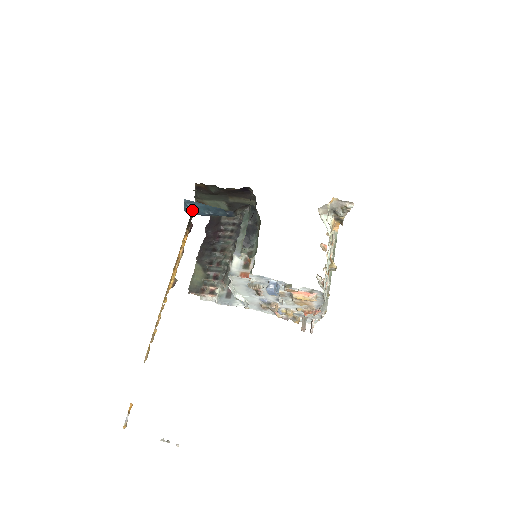
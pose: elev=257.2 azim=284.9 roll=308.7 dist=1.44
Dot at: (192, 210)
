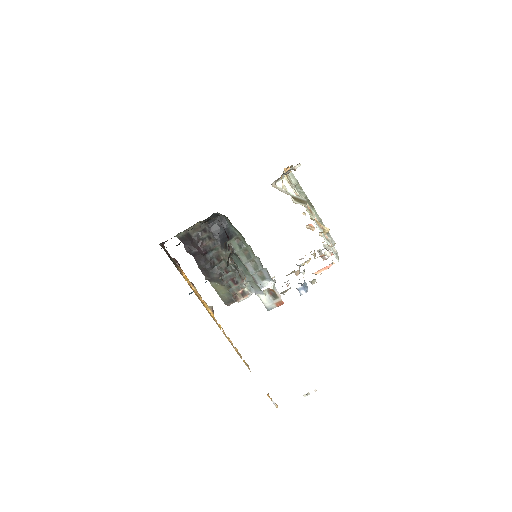
Dot at: occluded
